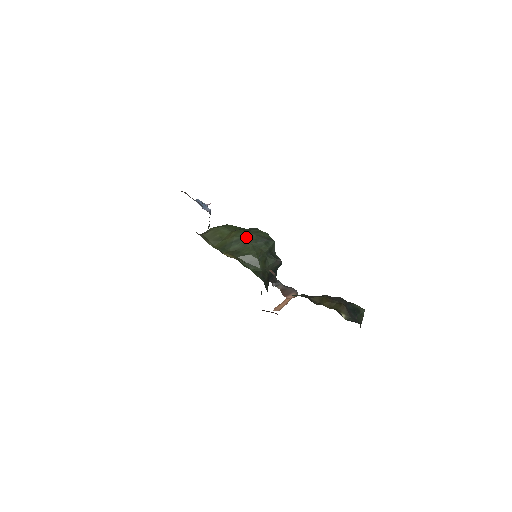
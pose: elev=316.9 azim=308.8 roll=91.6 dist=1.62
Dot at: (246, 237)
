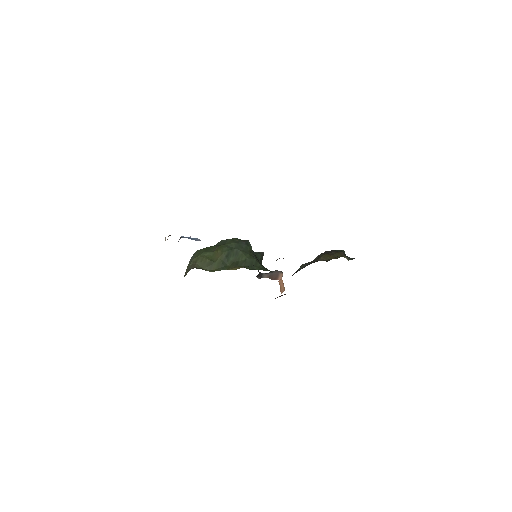
Dot at: (232, 248)
